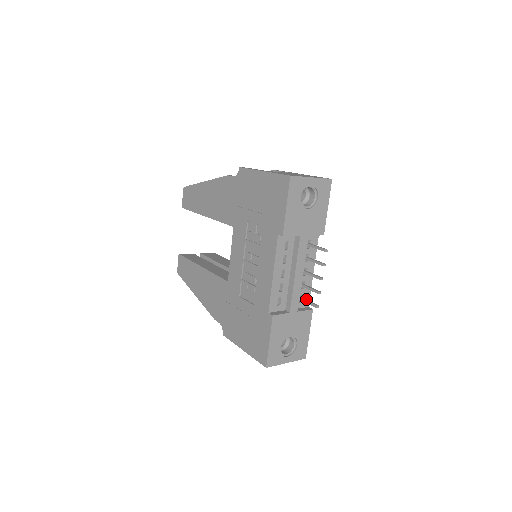
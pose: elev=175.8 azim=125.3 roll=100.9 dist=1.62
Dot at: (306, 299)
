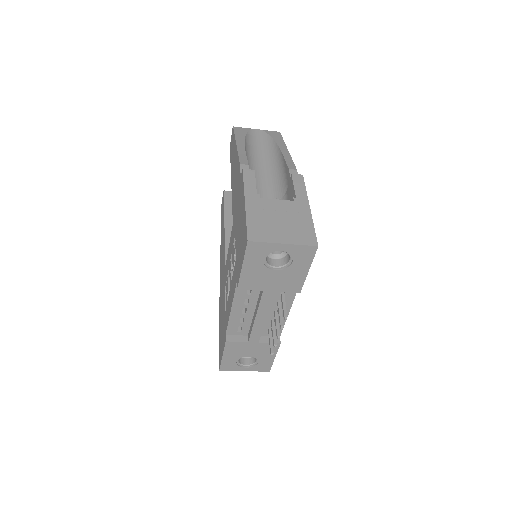
Dot at: (271, 336)
